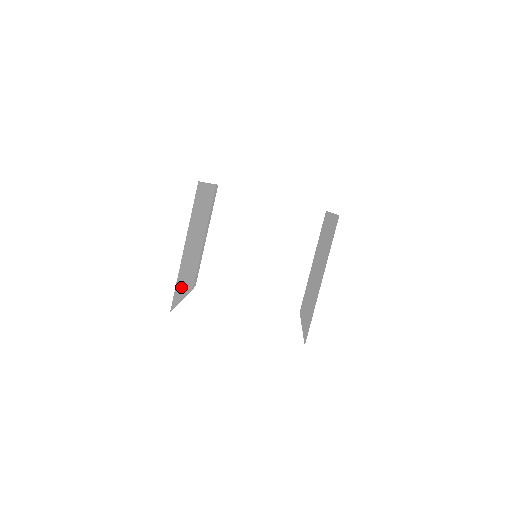
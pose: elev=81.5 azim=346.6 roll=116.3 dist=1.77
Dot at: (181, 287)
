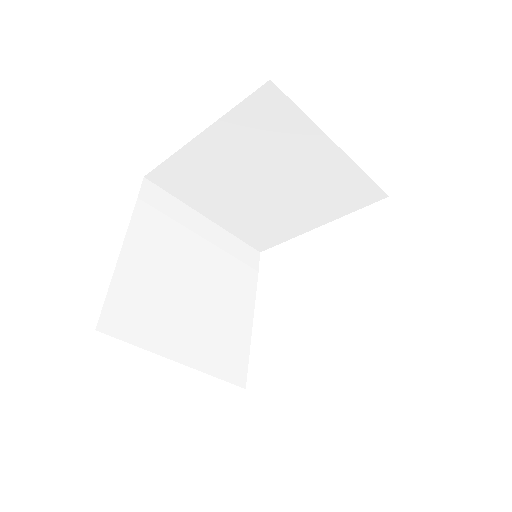
Dot at: (232, 343)
